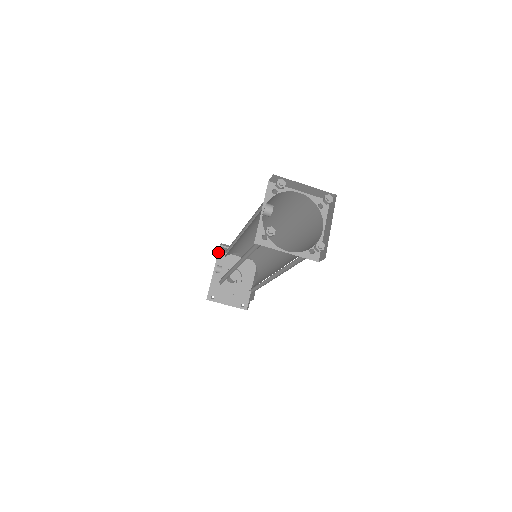
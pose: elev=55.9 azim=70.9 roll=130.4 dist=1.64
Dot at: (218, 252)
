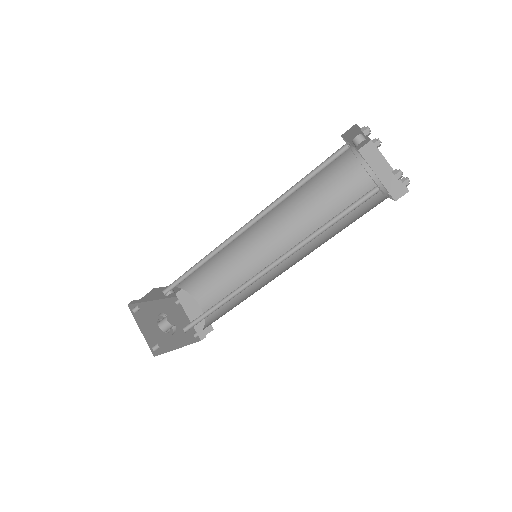
Dot at: (170, 297)
